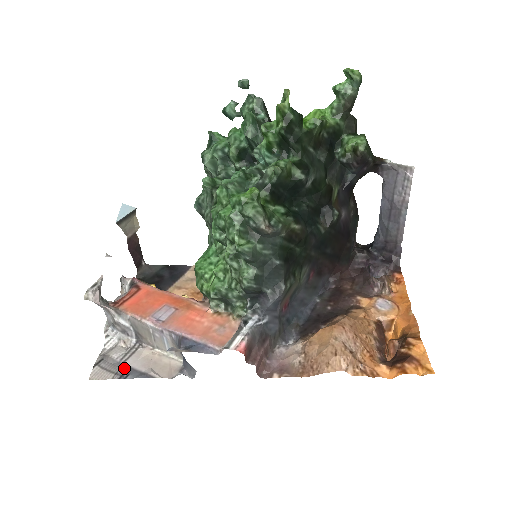
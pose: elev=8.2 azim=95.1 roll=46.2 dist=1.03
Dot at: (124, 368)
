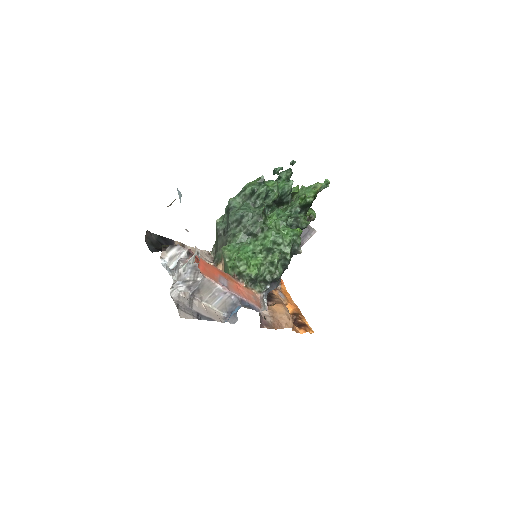
Dot at: (195, 313)
